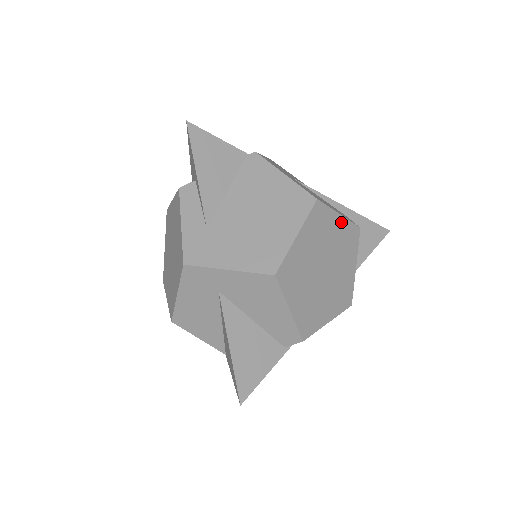
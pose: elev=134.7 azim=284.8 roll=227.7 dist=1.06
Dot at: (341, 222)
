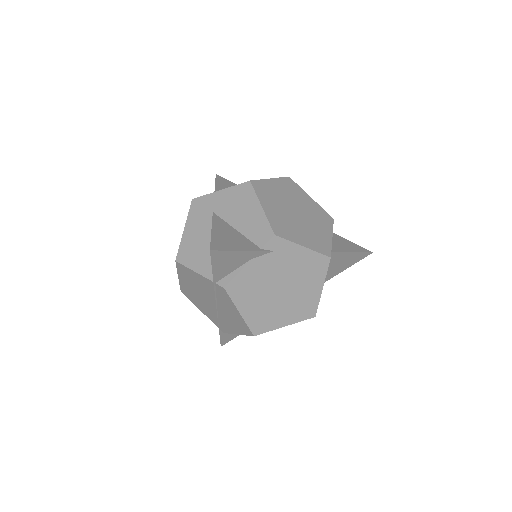
Dot at: (313, 202)
